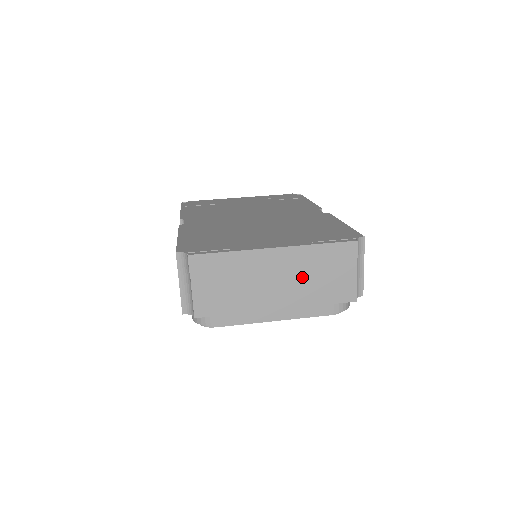
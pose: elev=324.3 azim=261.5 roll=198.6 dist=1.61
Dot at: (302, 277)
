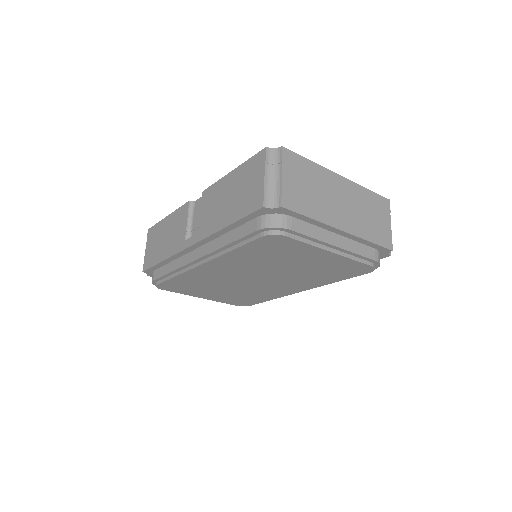
Dot at: (358, 210)
